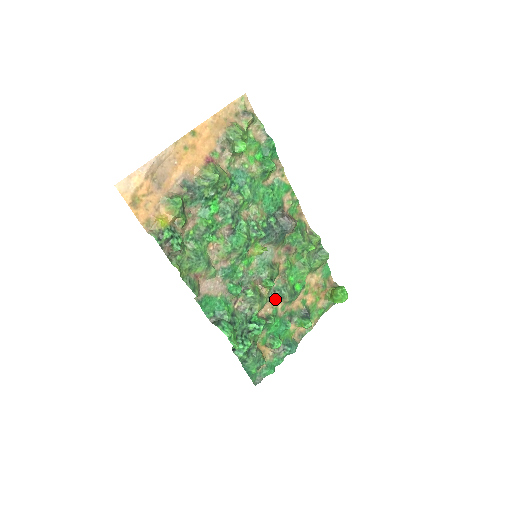
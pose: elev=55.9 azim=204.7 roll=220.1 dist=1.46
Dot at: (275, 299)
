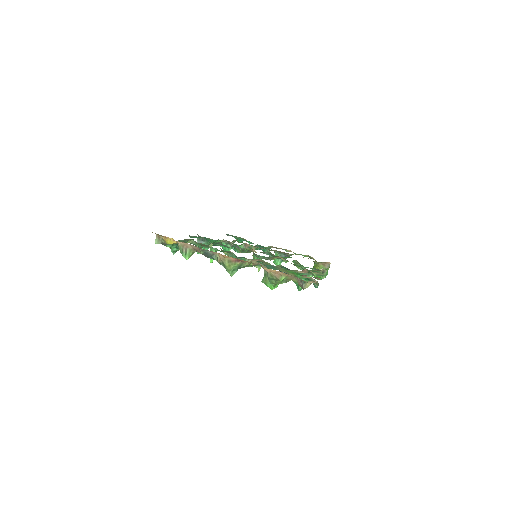
Dot at: occluded
